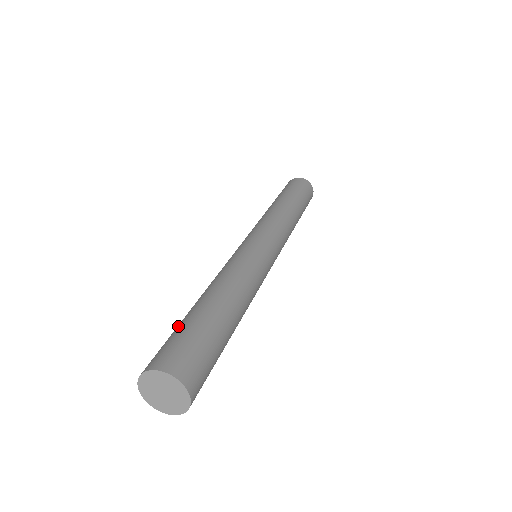
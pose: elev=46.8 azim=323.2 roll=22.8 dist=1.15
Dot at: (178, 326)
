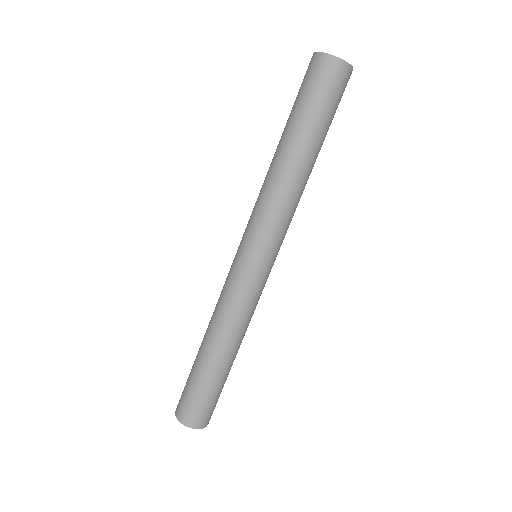
Dot at: occluded
